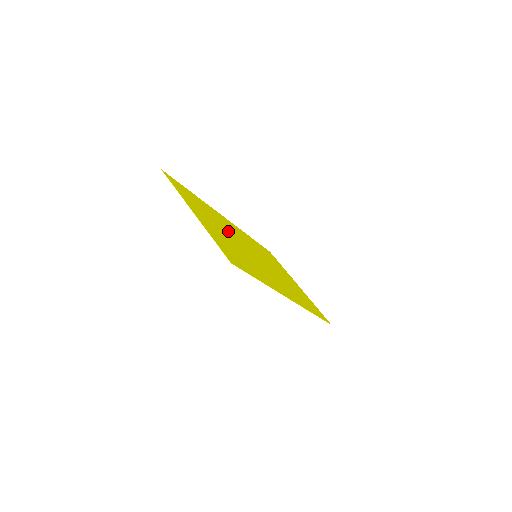
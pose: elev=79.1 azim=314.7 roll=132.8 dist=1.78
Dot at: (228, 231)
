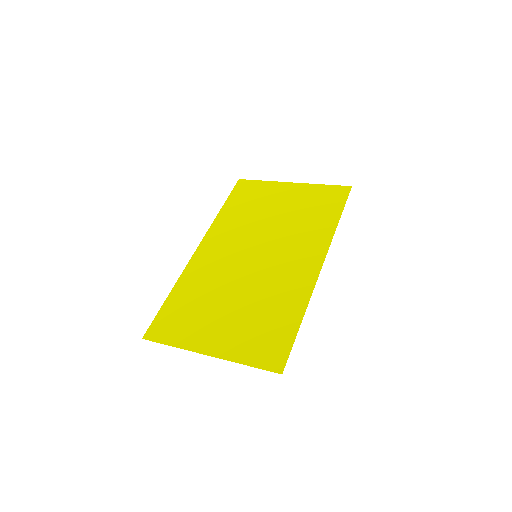
Dot at: (223, 283)
